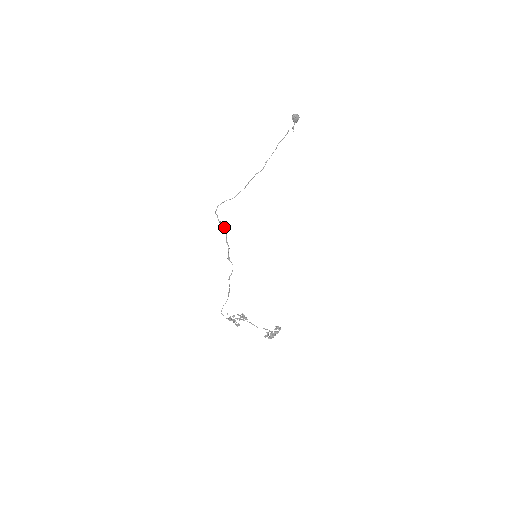
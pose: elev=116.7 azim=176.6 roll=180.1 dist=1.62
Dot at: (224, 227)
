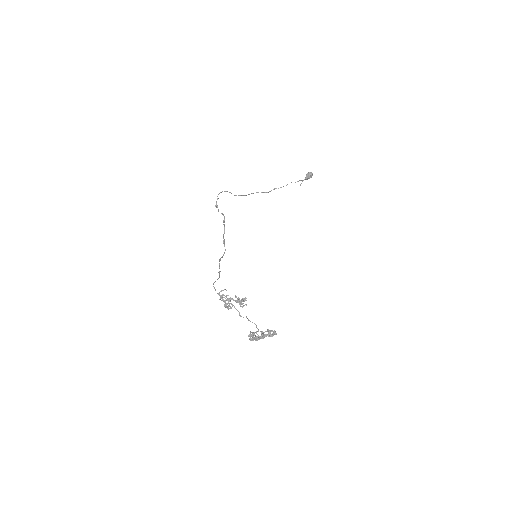
Dot at: occluded
